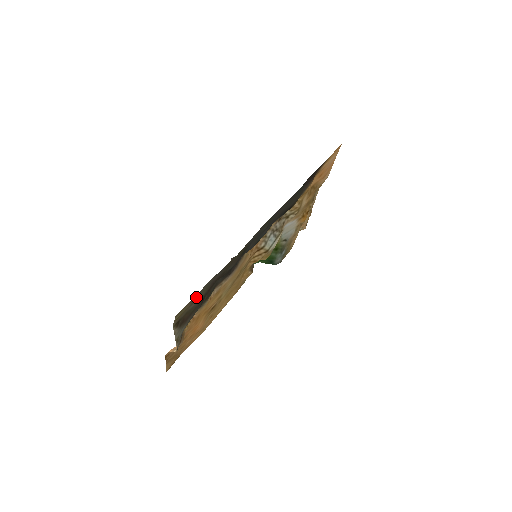
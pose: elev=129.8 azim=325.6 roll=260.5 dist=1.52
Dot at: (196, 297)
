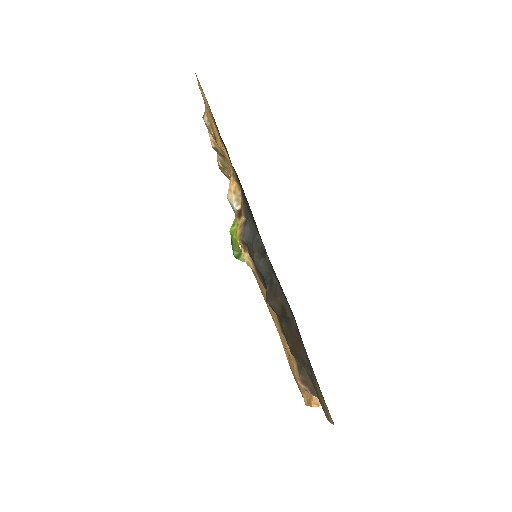
Dot at: (318, 387)
